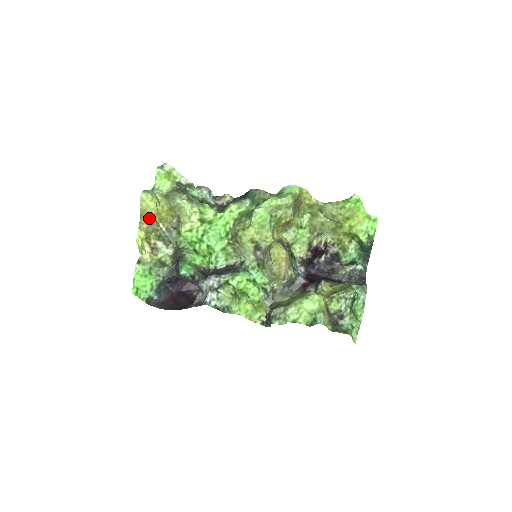
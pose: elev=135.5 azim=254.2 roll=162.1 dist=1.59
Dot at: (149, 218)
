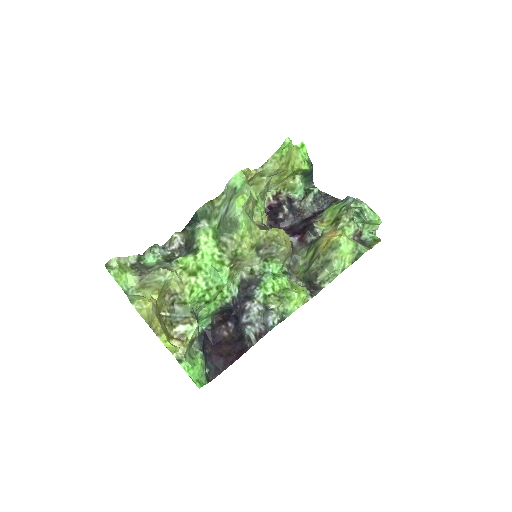
Dot at: (155, 319)
